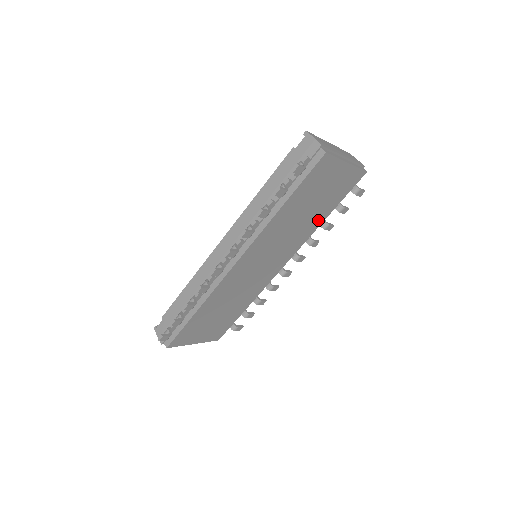
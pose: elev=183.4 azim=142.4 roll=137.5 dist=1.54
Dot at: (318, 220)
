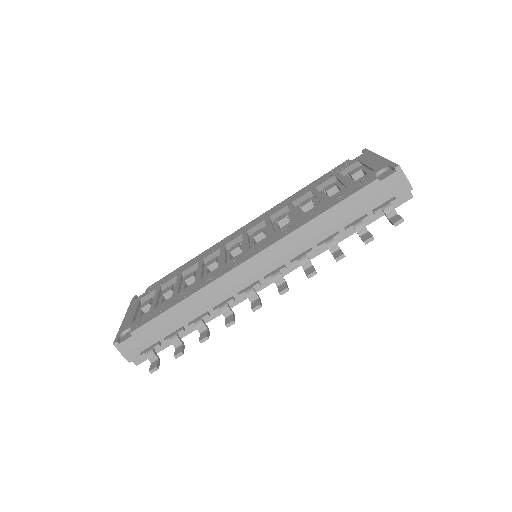
Dot at: occluded
